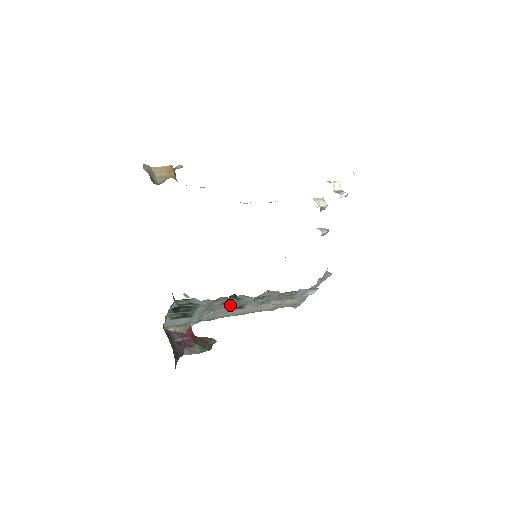
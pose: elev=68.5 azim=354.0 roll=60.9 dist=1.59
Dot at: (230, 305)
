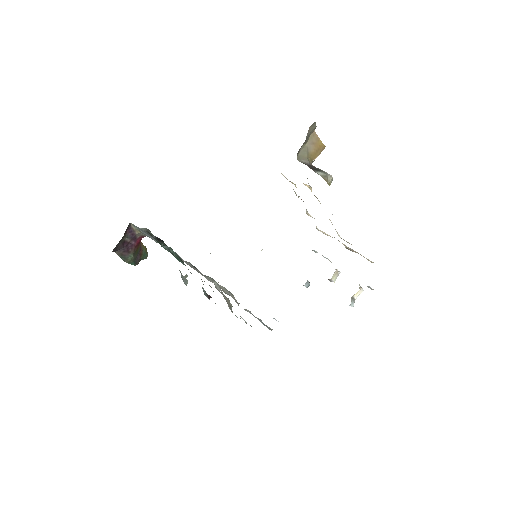
Dot at: occluded
